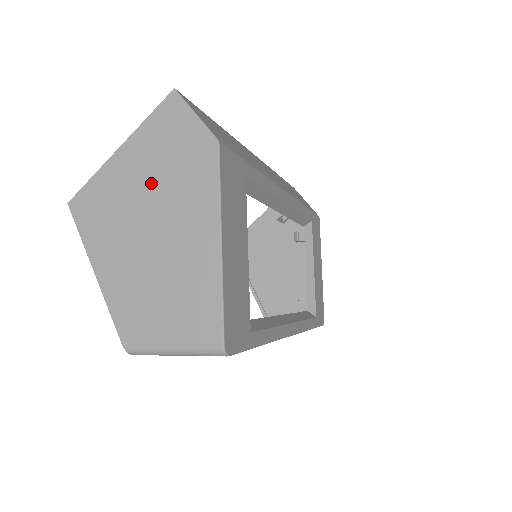
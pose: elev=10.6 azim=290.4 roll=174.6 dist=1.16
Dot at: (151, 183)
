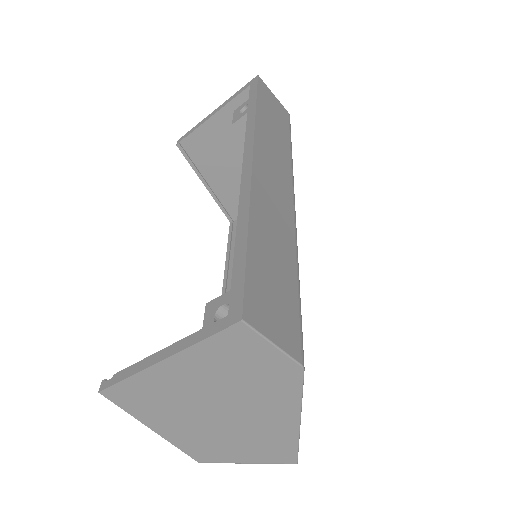
Dot at: (216, 388)
